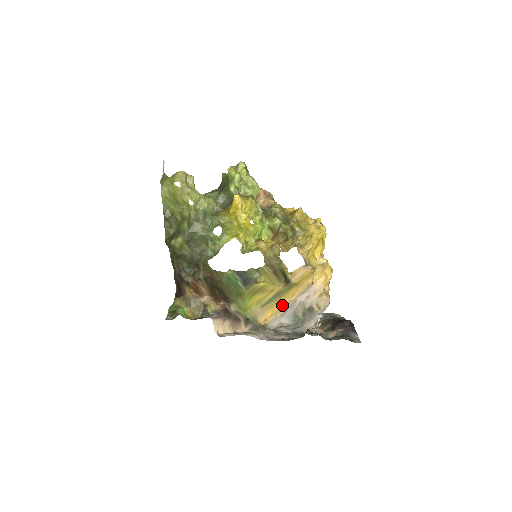
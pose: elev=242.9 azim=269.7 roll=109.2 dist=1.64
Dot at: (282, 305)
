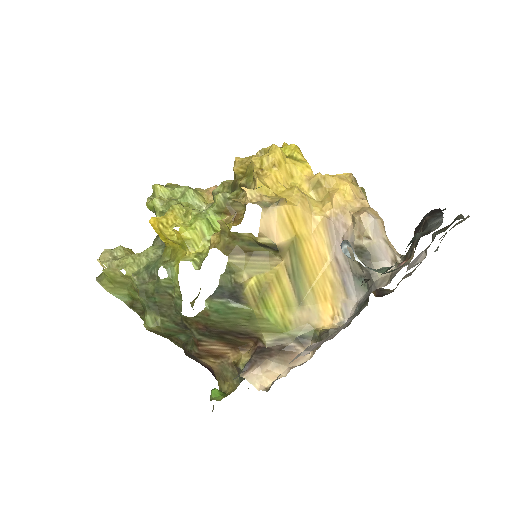
Dot at: (328, 281)
